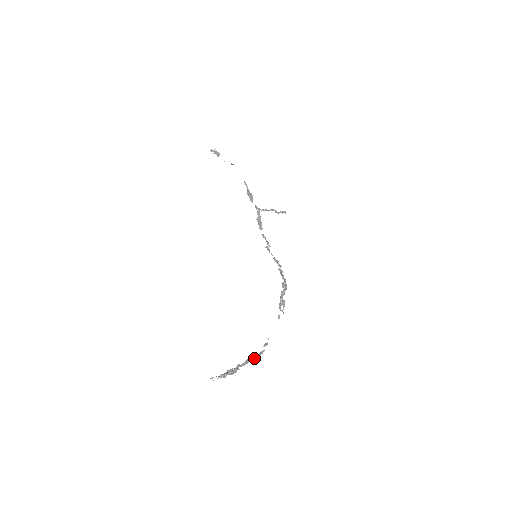
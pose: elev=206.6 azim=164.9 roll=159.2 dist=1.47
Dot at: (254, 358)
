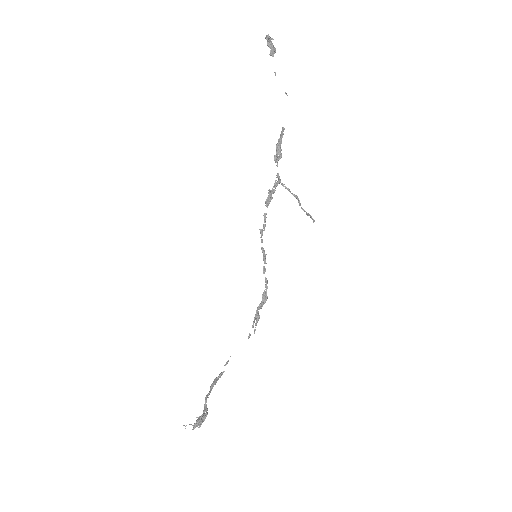
Dot at: (216, 382)
